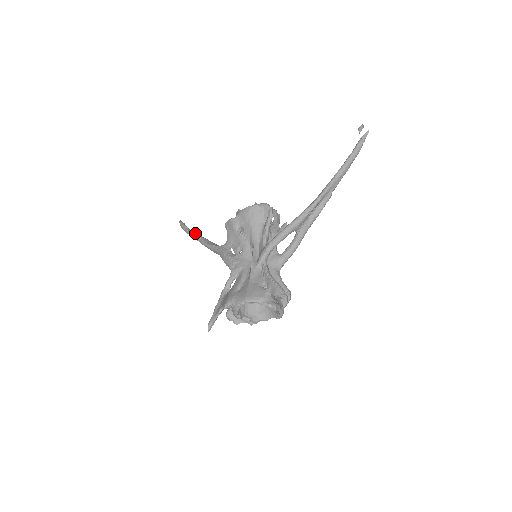
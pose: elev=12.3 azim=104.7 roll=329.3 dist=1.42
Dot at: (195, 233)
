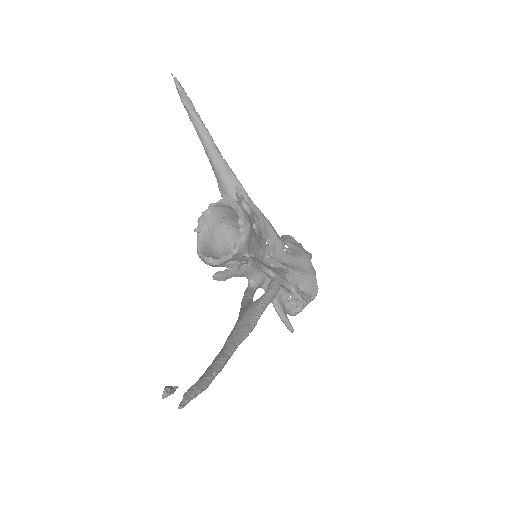
Dot at: (199, 137)
